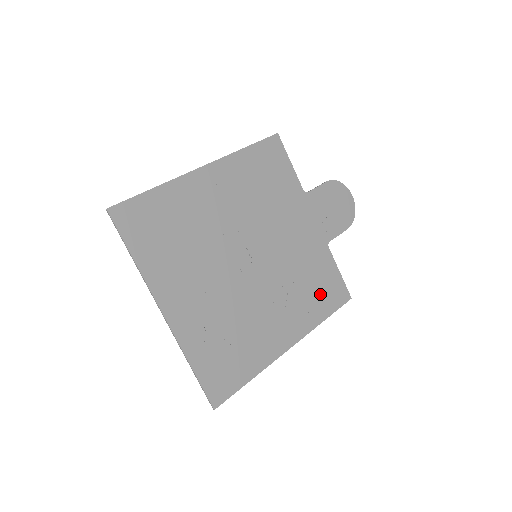
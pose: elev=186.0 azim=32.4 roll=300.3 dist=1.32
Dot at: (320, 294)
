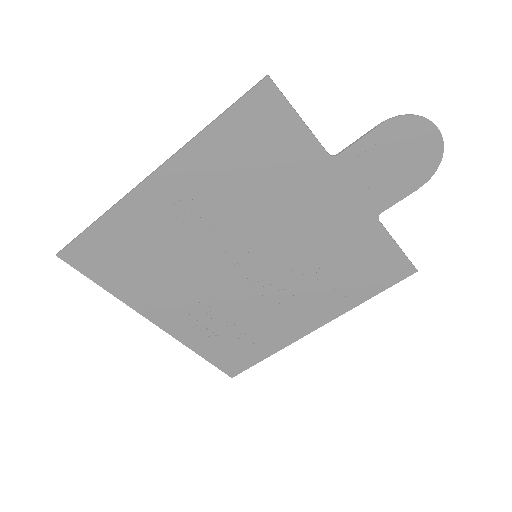
Dot at: (361, 276)
